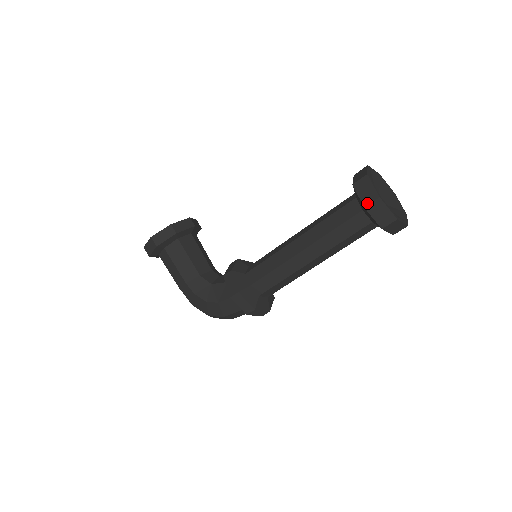
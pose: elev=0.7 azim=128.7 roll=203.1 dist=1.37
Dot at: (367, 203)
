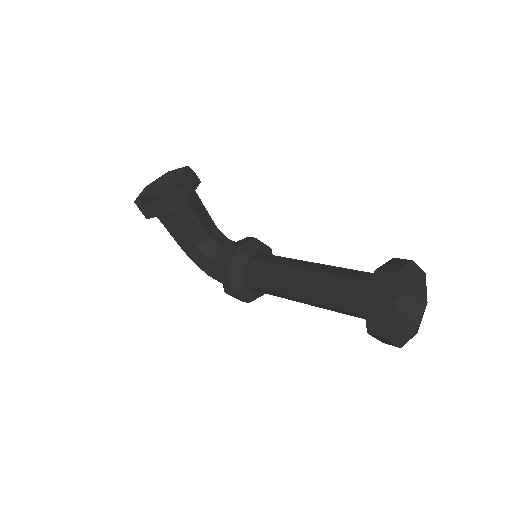
Dot at: (371, 332)
